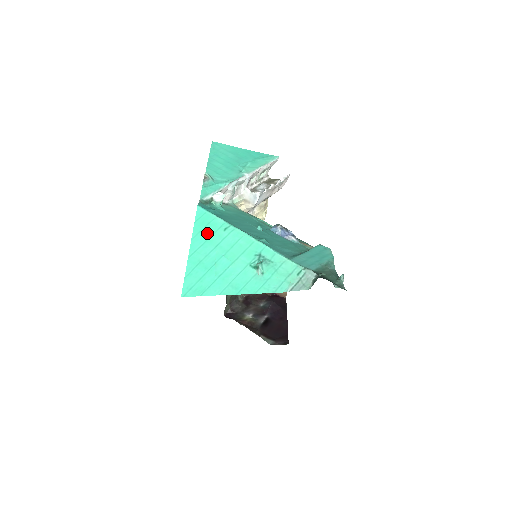
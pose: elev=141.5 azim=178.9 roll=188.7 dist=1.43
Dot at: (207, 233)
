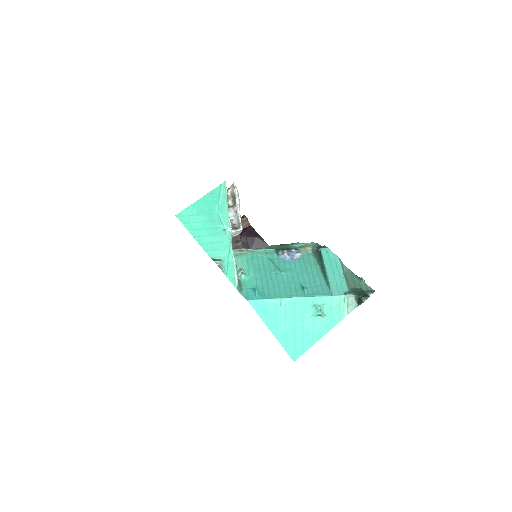
Dot at: (272, 315)
